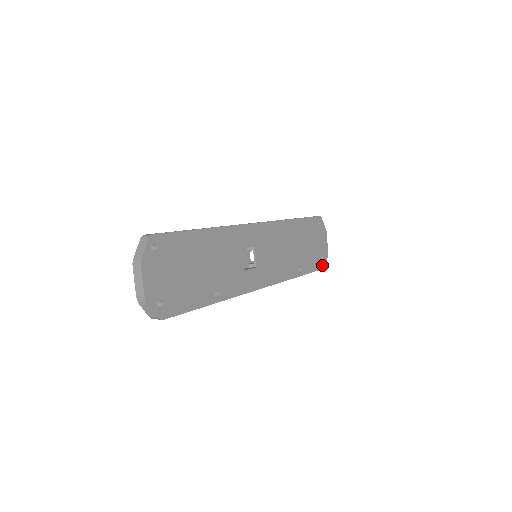
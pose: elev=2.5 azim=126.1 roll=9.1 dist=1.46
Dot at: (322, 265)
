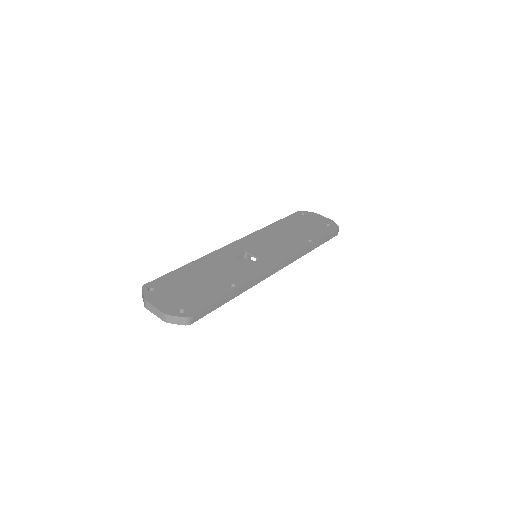
Dot at: (334, 228)
